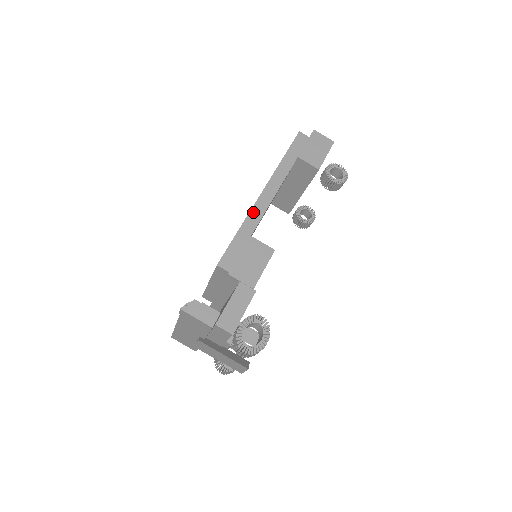
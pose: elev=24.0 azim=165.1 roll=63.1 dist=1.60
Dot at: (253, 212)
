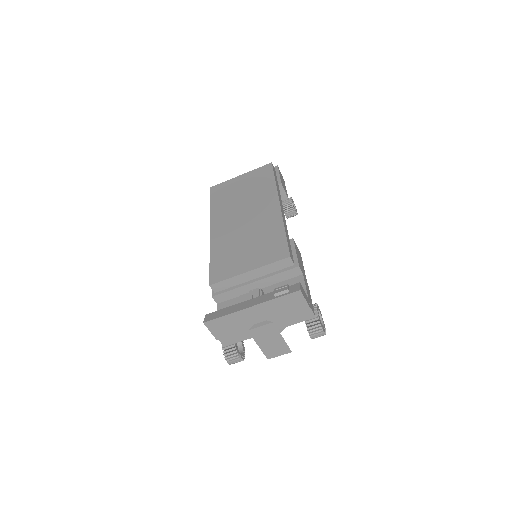
Dot at: (283, 218)
